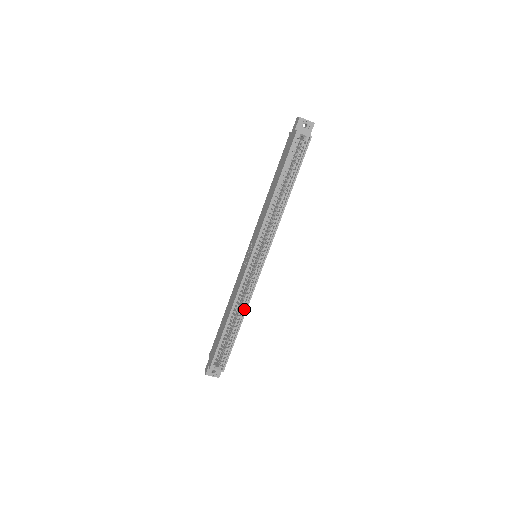
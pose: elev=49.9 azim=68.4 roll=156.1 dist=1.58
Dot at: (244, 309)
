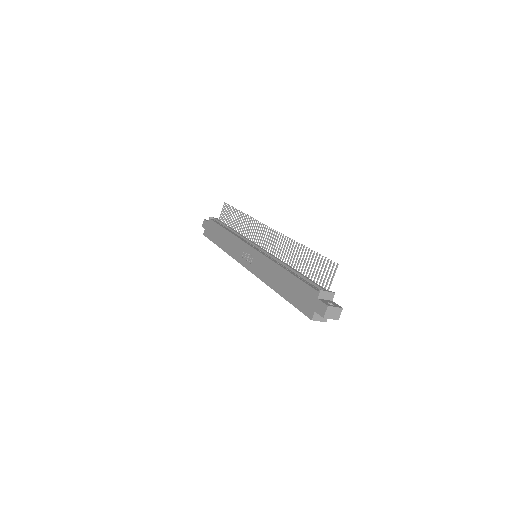
Dot at: occluded
